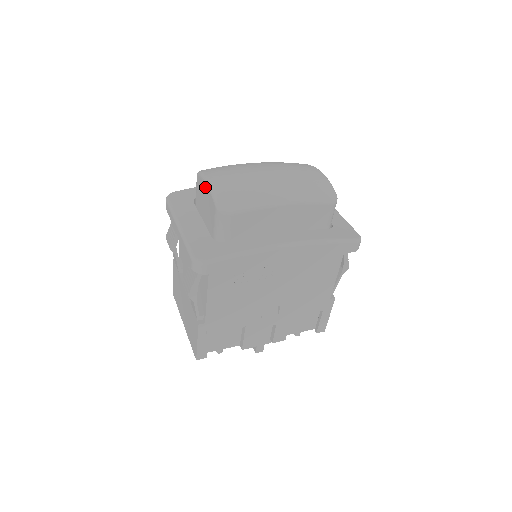
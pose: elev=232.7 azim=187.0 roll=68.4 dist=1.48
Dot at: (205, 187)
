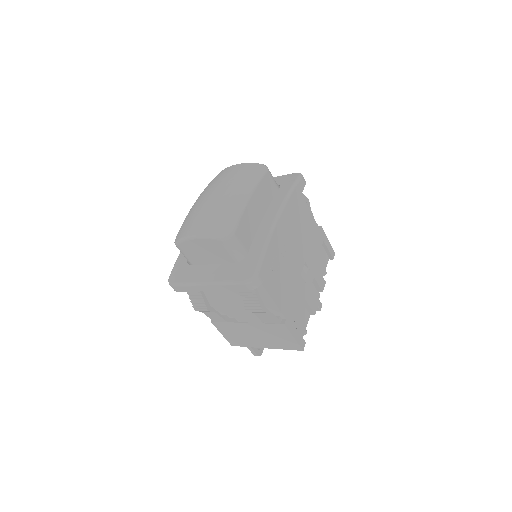
Dot at: (195, 242)
